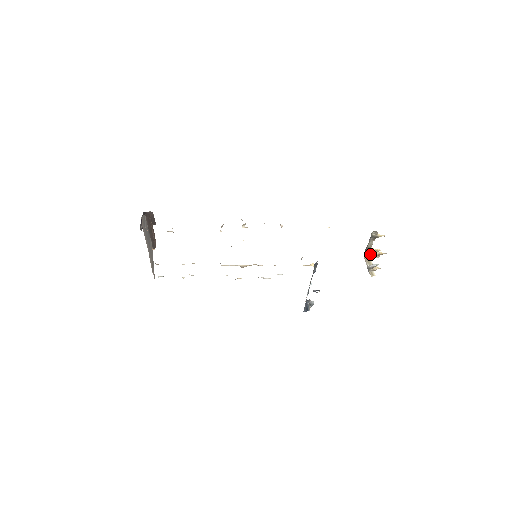
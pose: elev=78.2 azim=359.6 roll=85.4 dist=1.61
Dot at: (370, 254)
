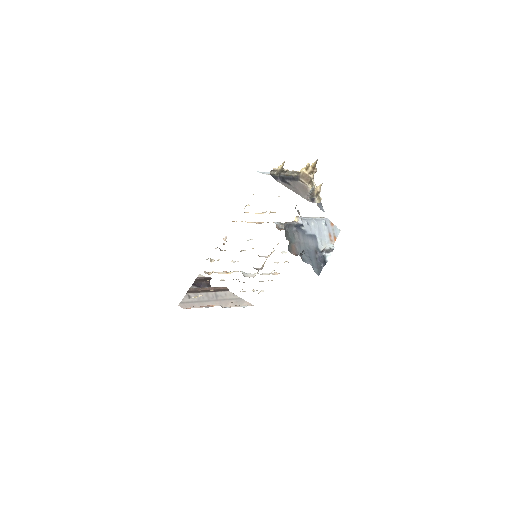
Dot at: (306, 177)
